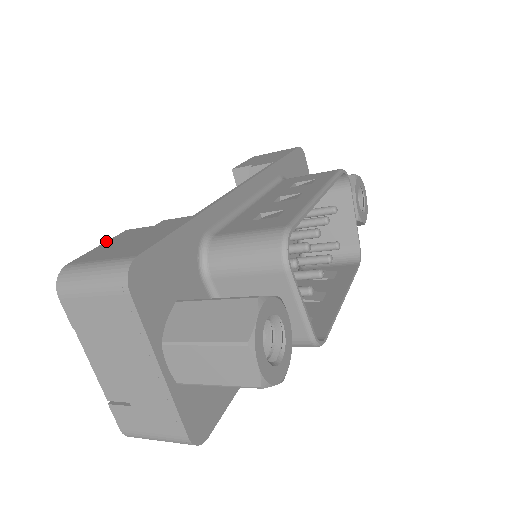
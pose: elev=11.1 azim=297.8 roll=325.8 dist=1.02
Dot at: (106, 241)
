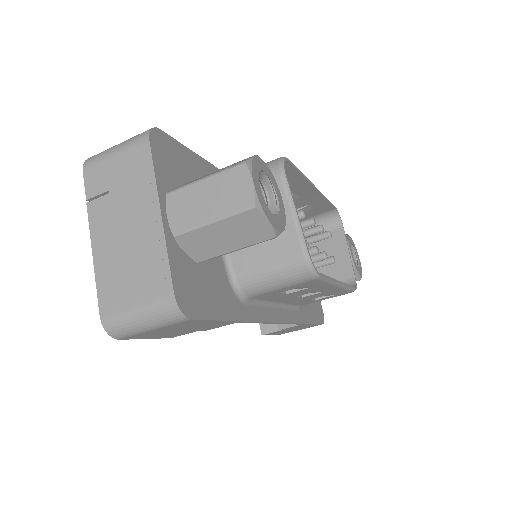
Dot at: occluded
